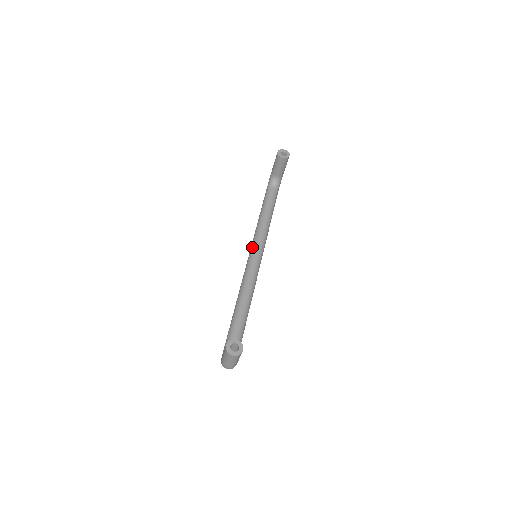
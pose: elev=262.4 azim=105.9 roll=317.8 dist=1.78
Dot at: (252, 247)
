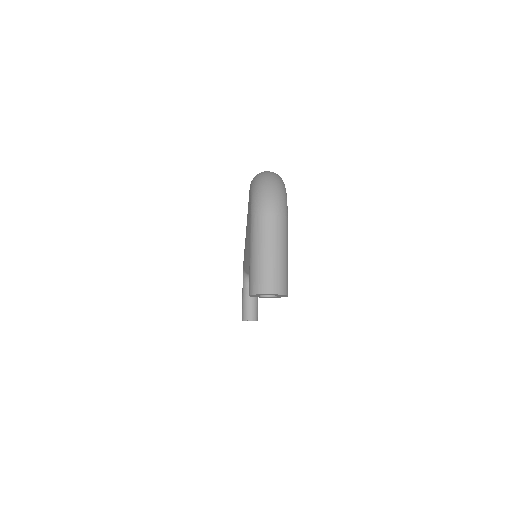
Dot at: (247, 244)
